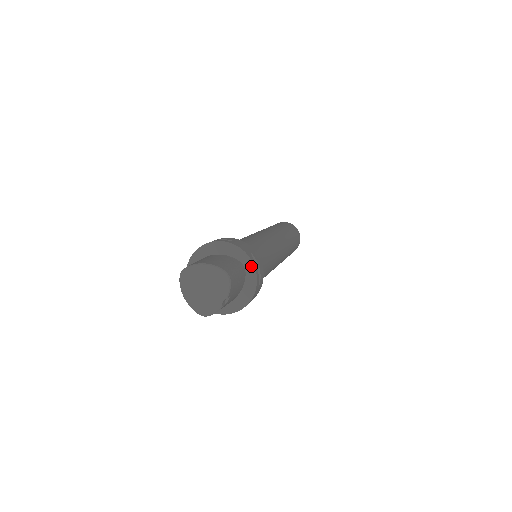
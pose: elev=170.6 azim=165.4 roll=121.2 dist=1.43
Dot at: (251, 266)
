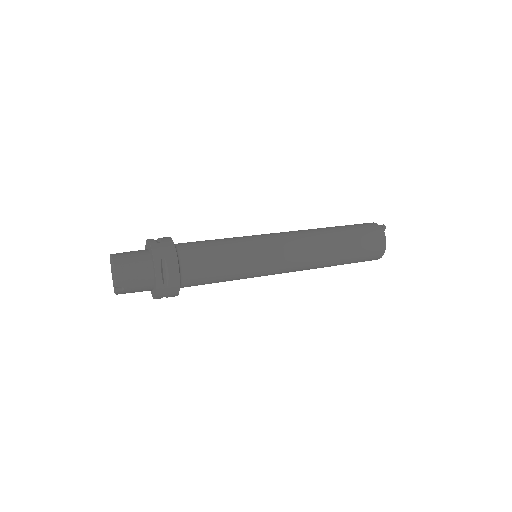
Dot at: (154, 269)
